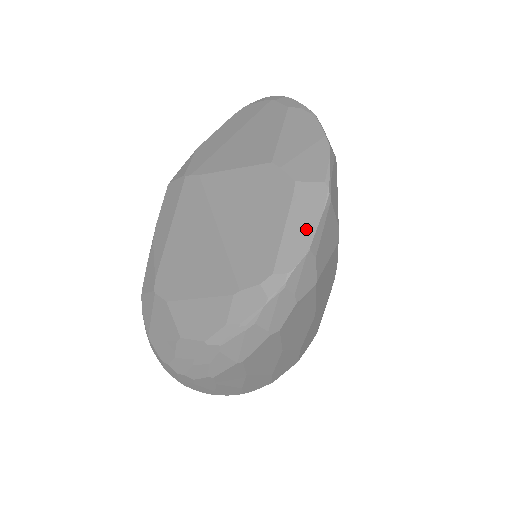
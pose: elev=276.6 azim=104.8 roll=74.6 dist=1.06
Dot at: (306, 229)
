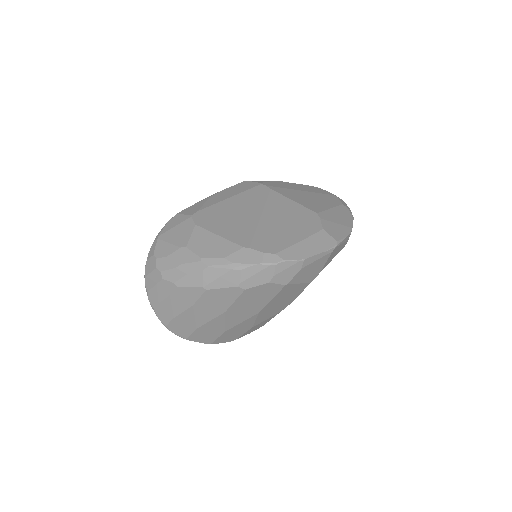
Dot at: (310, 251)
